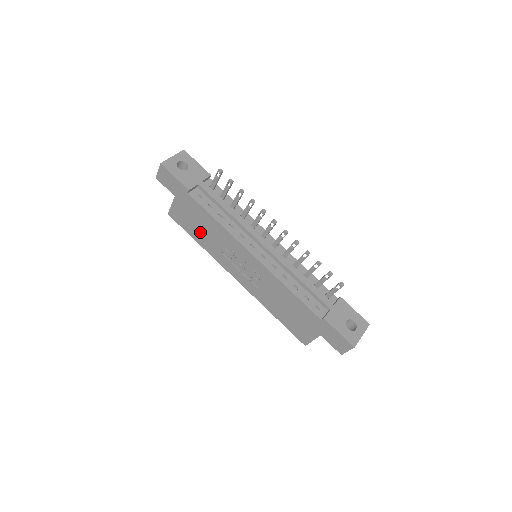
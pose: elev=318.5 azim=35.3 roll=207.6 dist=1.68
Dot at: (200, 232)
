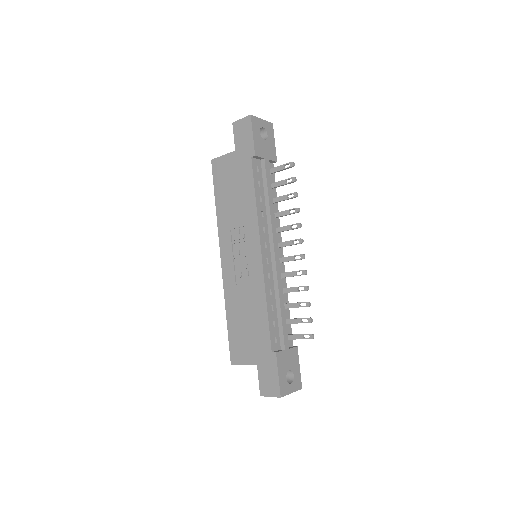
Dot at: (228, 197)
